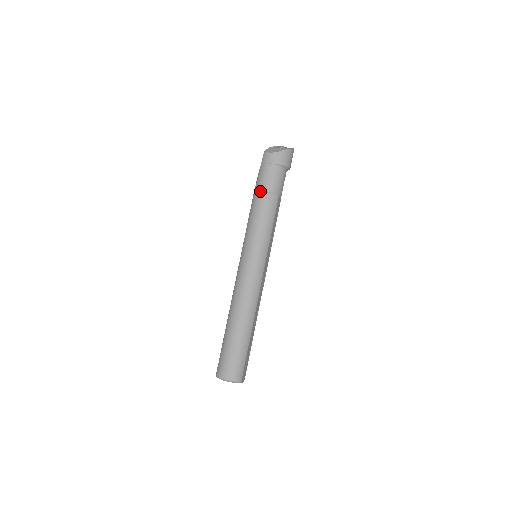
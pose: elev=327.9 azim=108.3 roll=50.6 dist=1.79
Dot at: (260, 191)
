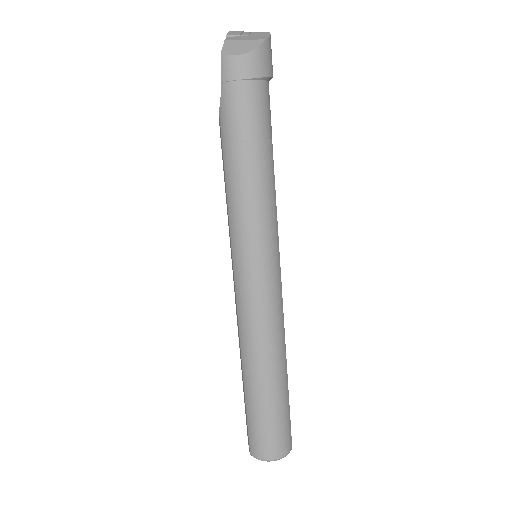
Dot at: (239, 142)
